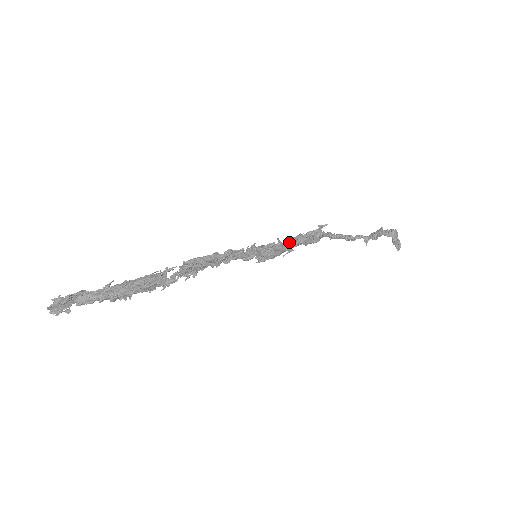
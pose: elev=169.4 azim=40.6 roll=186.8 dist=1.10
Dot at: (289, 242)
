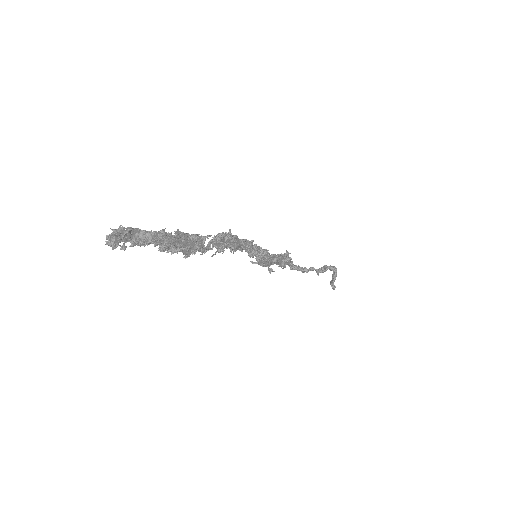
Dot at: (272, 256)
